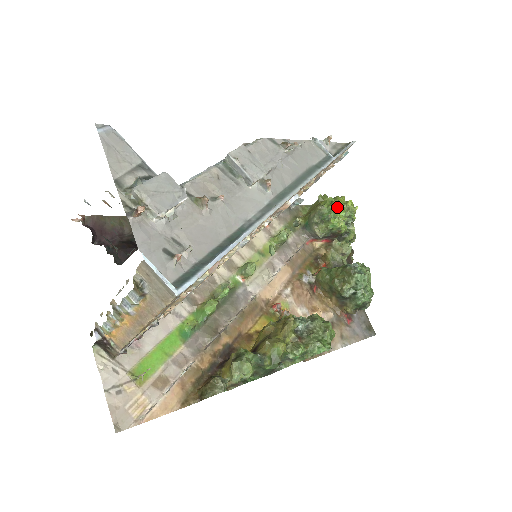
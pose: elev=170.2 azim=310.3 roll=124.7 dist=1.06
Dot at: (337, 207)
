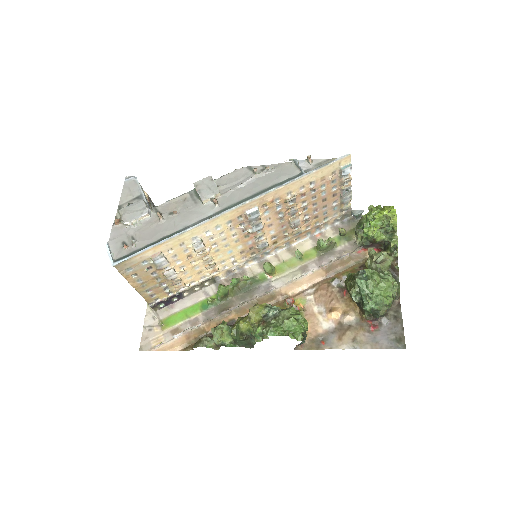
Dot at: (373, 216)
